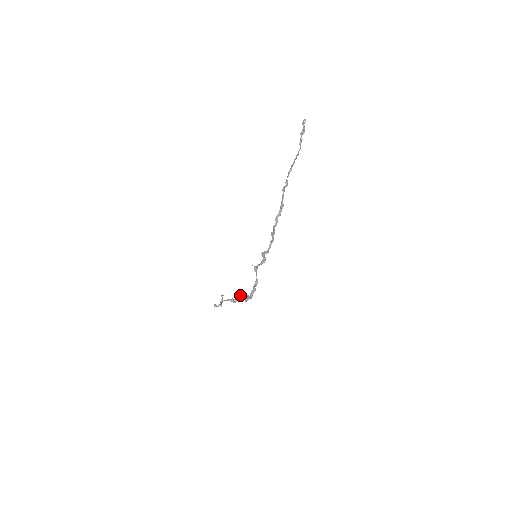
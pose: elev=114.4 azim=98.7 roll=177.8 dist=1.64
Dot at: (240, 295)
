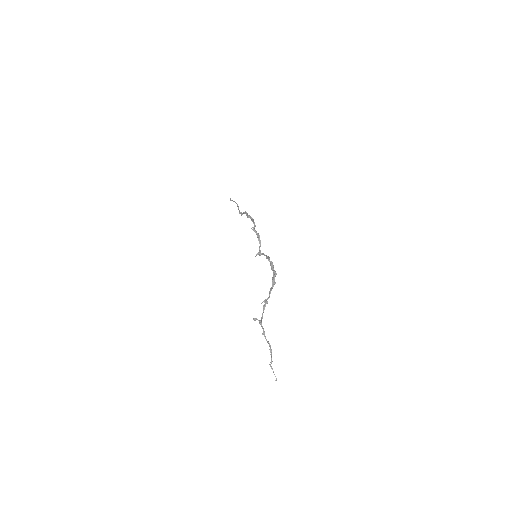
Dot at: occluded
